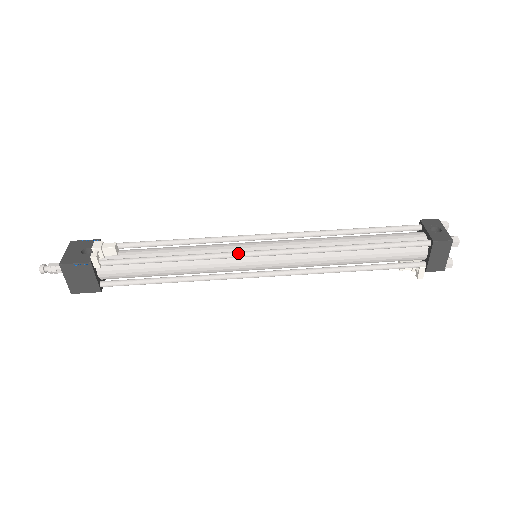
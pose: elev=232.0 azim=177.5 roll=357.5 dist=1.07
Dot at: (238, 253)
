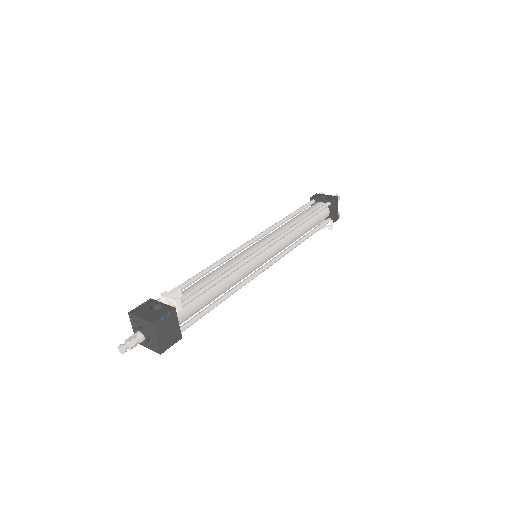
Dot at: (255, 252)
